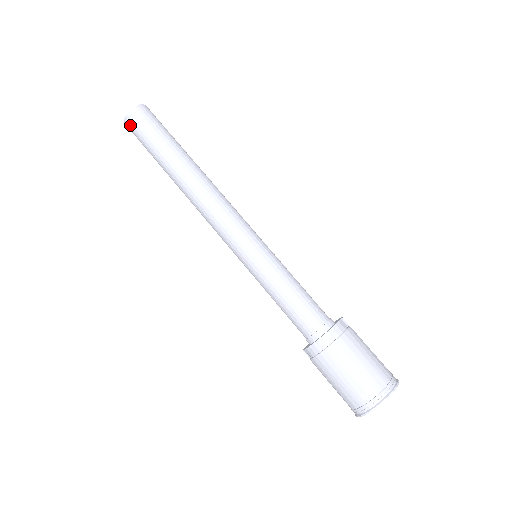
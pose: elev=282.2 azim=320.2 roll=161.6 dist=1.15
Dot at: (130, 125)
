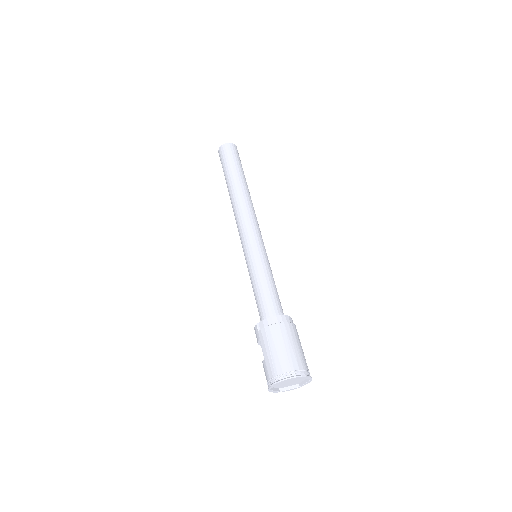
Dot at: (226, 148)
